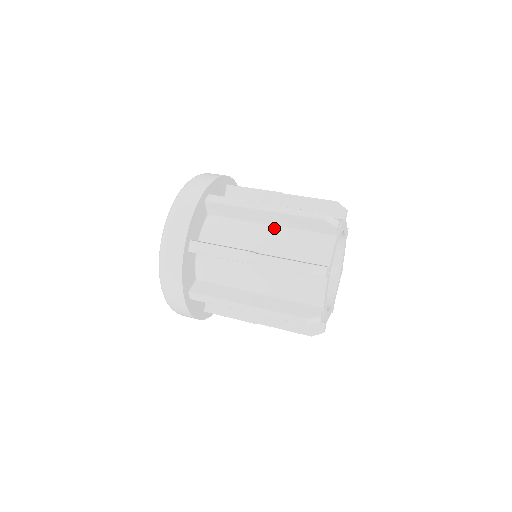
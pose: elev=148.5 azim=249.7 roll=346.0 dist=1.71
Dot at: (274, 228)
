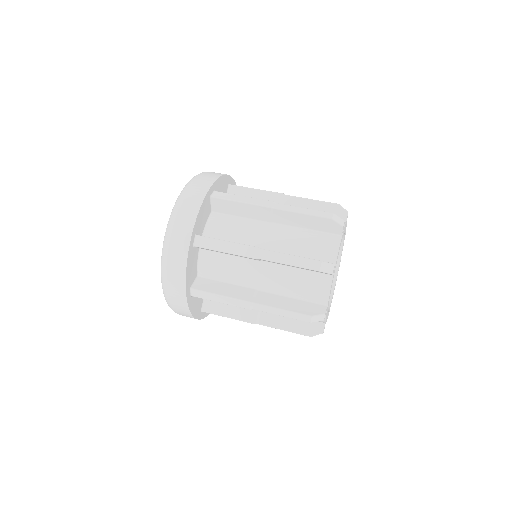
Dot at: (269, 265)
